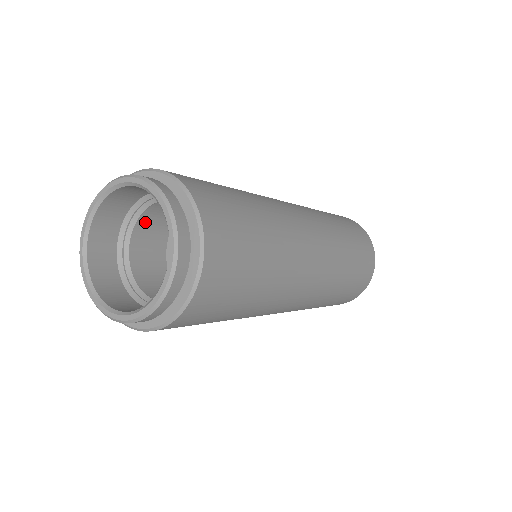
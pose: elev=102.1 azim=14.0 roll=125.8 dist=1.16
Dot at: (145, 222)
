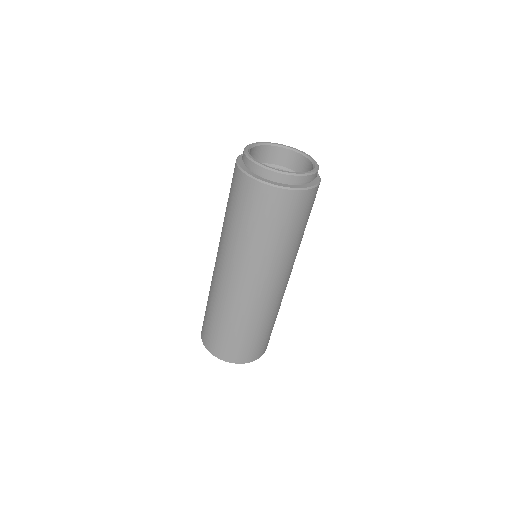
Dot at: occluded
